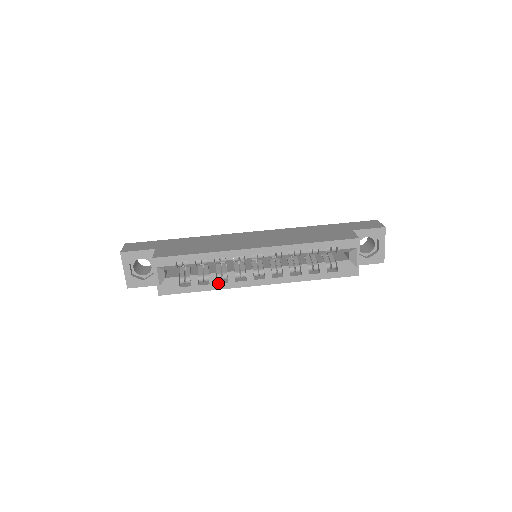
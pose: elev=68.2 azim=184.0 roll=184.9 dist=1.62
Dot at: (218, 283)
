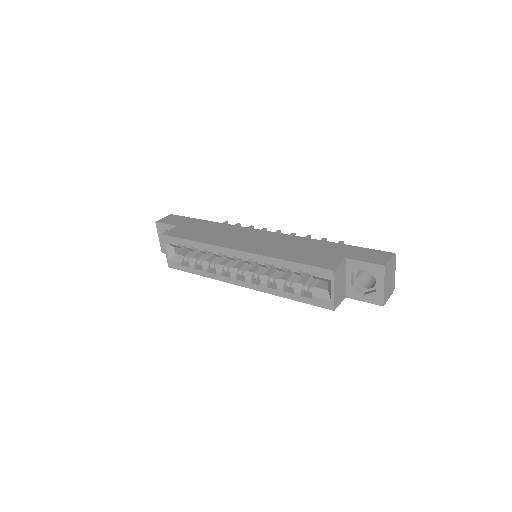
Dot at: (208, 272)
